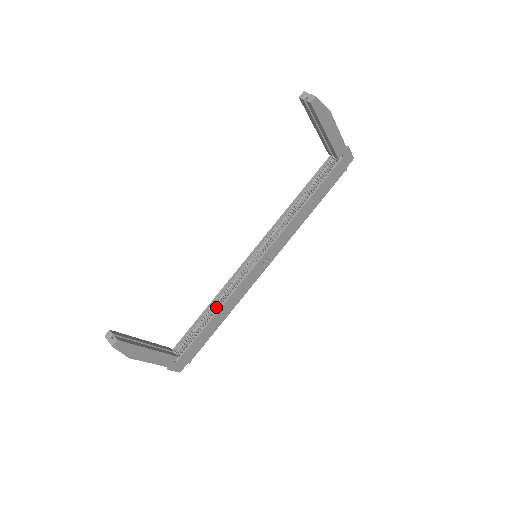
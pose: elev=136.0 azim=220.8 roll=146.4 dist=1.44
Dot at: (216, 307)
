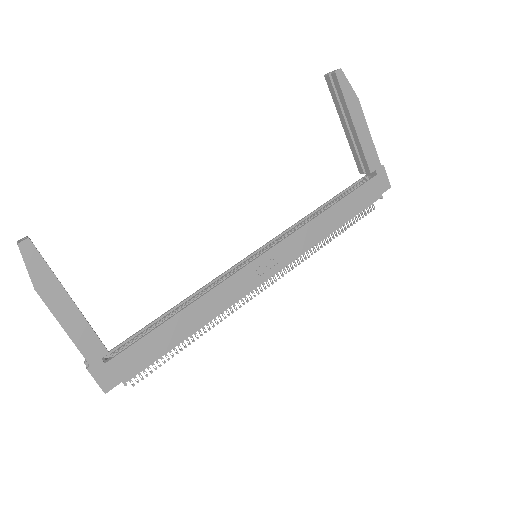
Dot at: occluded
